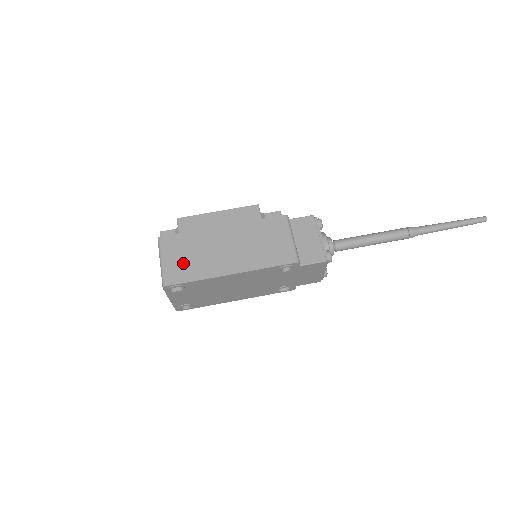
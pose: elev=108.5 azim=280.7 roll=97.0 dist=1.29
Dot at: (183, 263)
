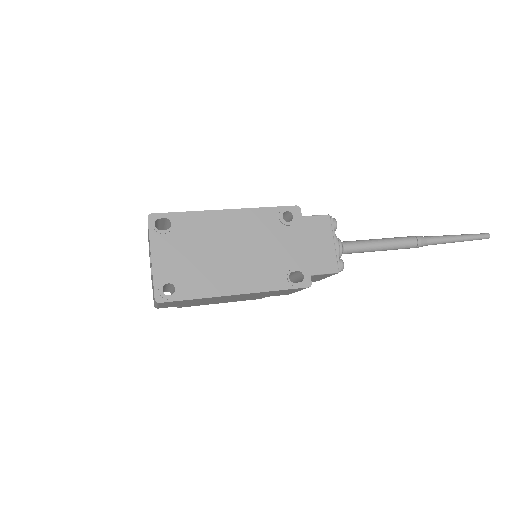
Dot at: occluded
